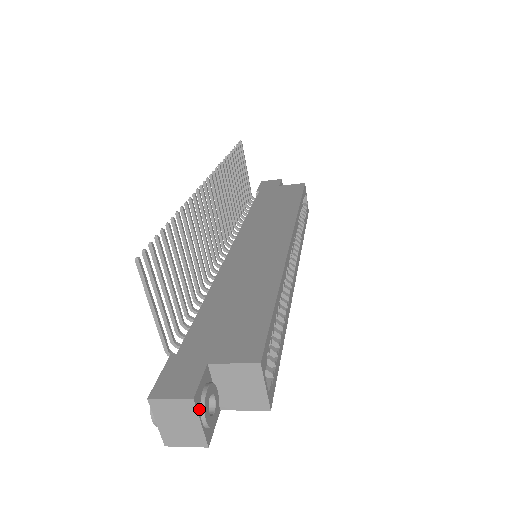
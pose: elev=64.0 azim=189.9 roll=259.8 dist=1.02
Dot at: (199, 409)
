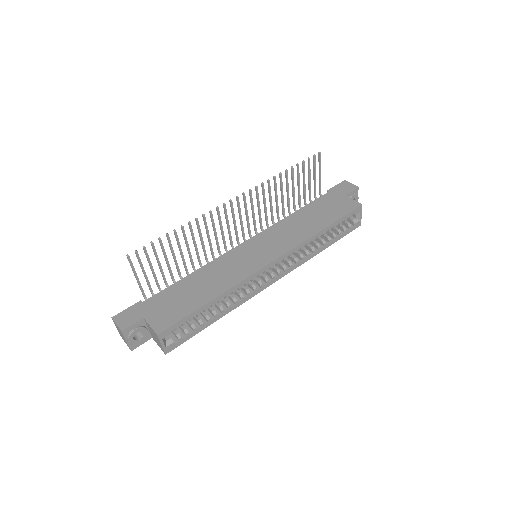
Dot at: (127, 336)
